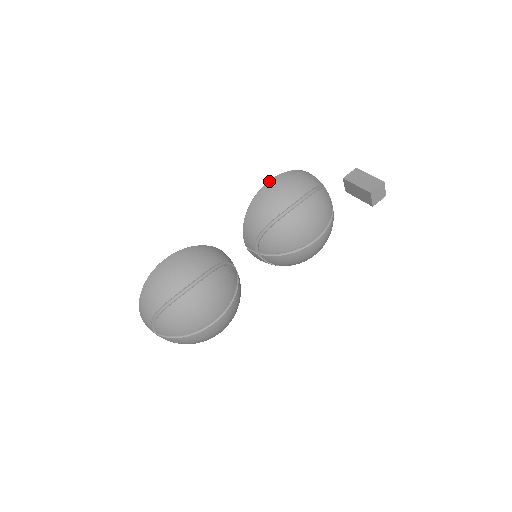
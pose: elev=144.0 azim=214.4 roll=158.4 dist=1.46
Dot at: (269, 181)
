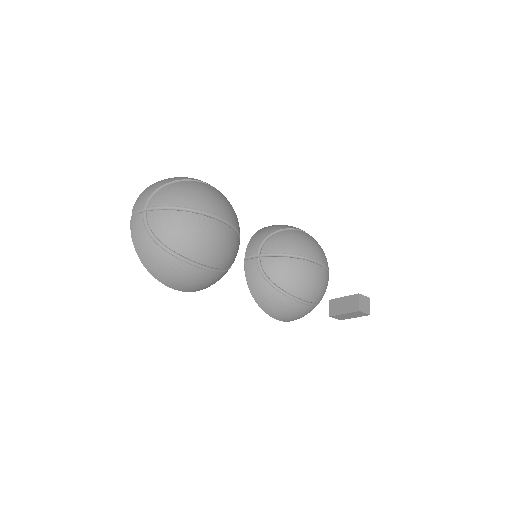
Dot at: occluded
